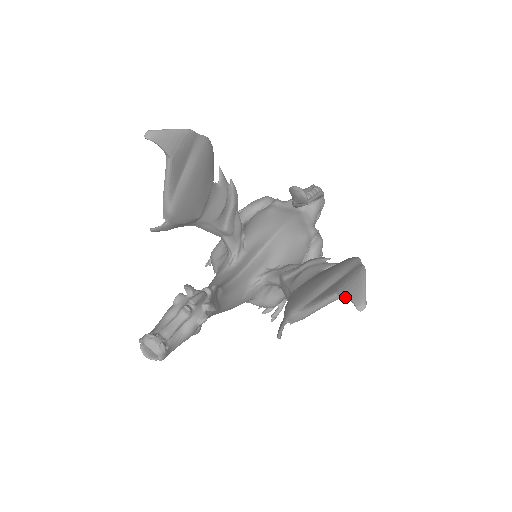
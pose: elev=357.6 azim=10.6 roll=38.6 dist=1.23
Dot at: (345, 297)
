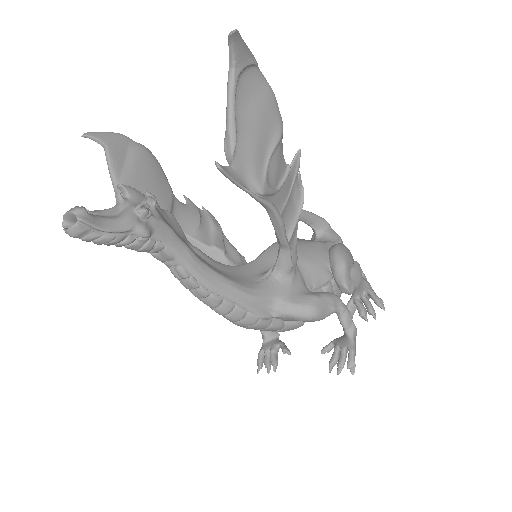
Dot at: (229, 56)
